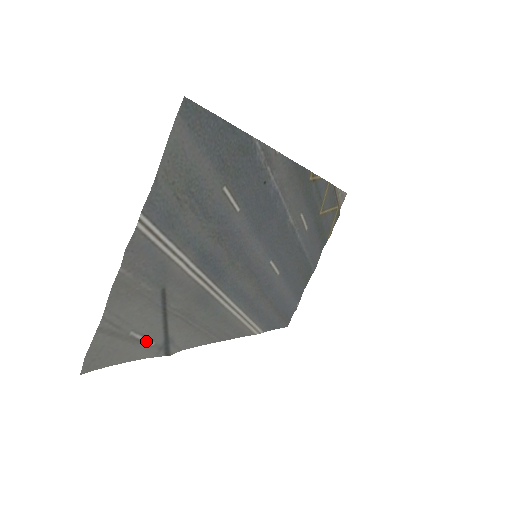
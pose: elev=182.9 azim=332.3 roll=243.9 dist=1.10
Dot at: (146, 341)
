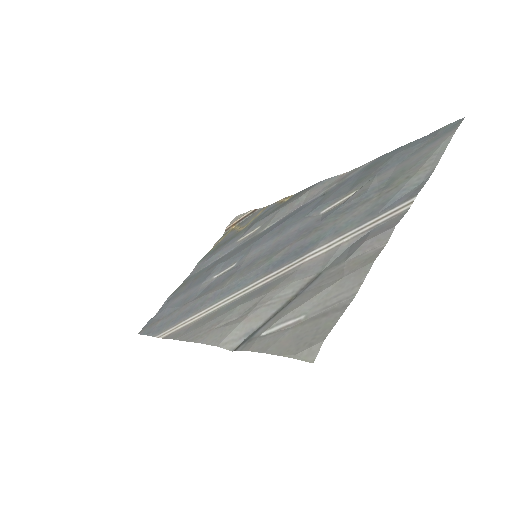
Dot at: (274, 329)
